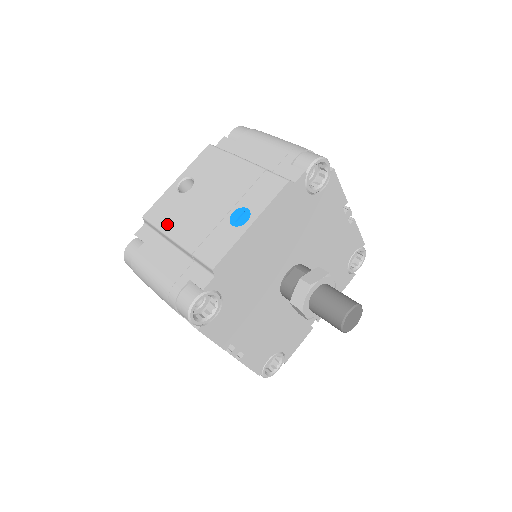
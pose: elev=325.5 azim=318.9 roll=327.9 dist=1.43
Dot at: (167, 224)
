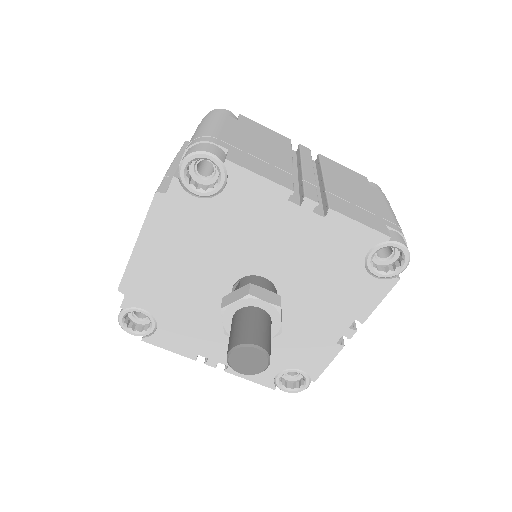
Dot at: occluded
